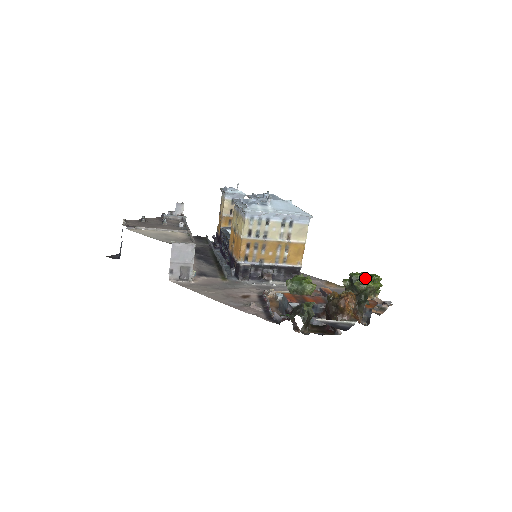
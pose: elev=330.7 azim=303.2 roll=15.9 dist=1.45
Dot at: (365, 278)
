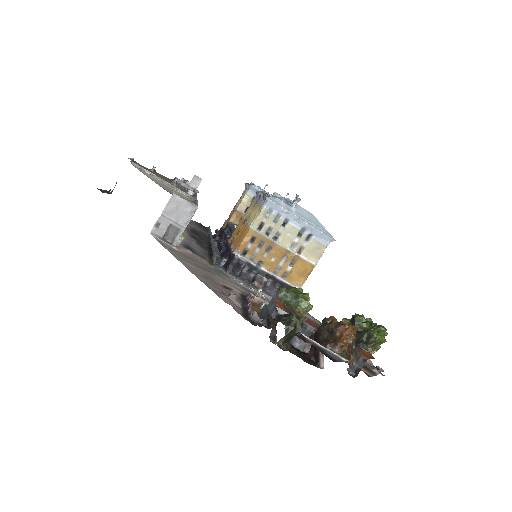
Dot at: (370, 324)
